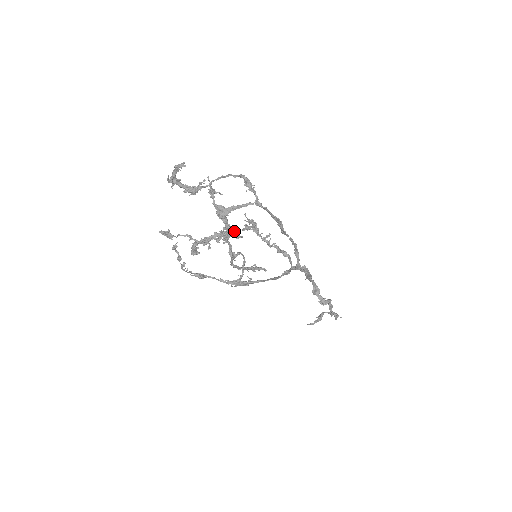
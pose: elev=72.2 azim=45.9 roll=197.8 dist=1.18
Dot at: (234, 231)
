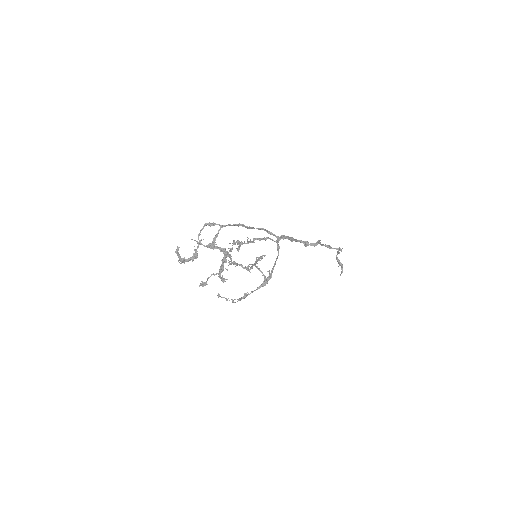
Dot at: occluded
